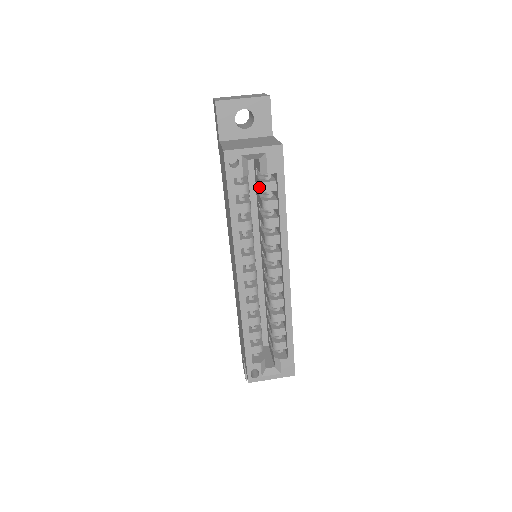
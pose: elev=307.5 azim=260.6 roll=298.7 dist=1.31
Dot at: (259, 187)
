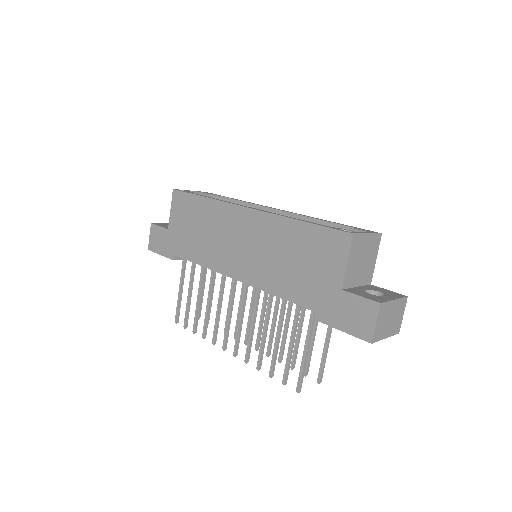
Dot at: occluded
